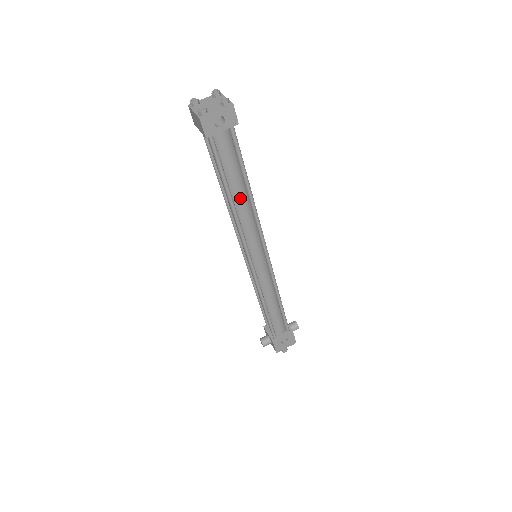
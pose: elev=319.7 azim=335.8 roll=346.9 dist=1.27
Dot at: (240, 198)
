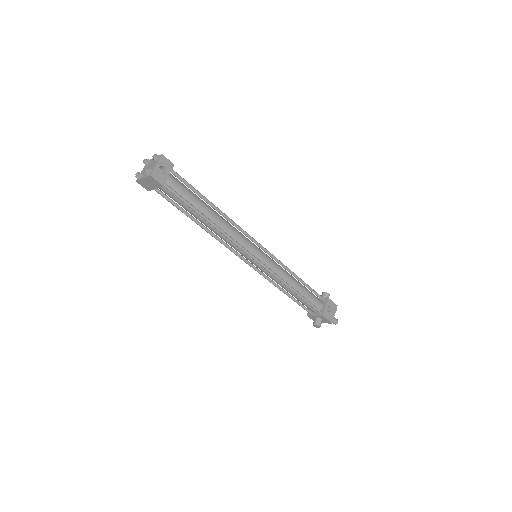
Dot at: (213, 216)
